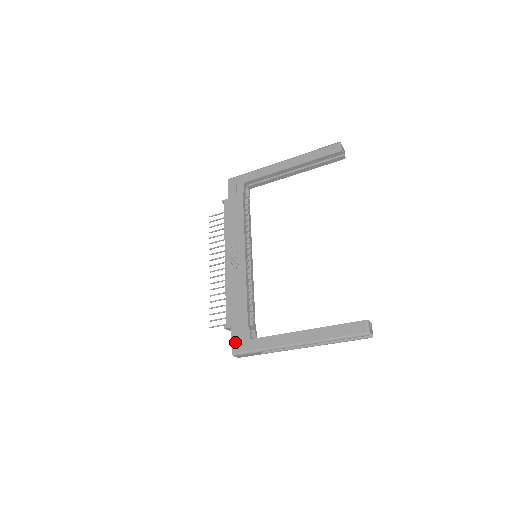
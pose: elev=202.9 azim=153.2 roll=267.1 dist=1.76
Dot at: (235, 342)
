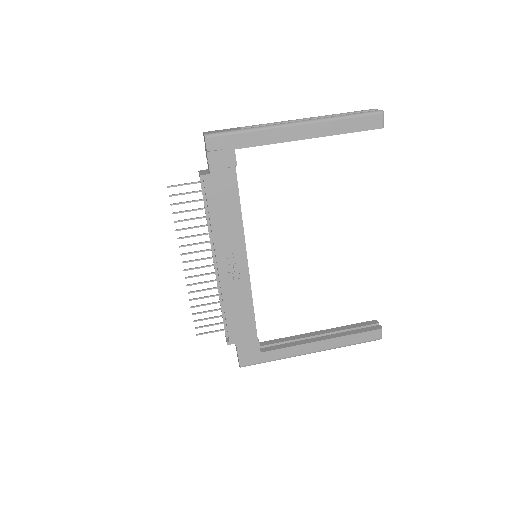
Dot at: (243, 357)
